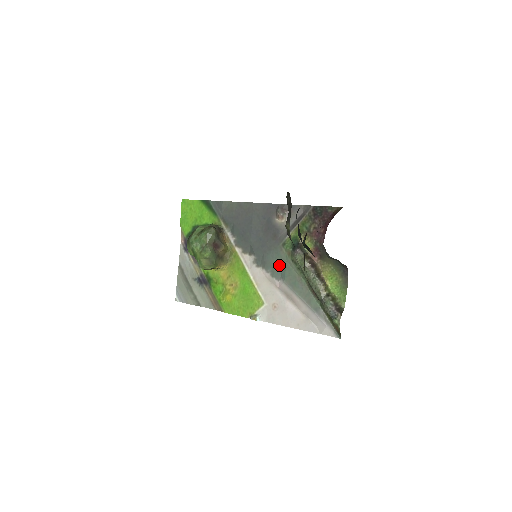
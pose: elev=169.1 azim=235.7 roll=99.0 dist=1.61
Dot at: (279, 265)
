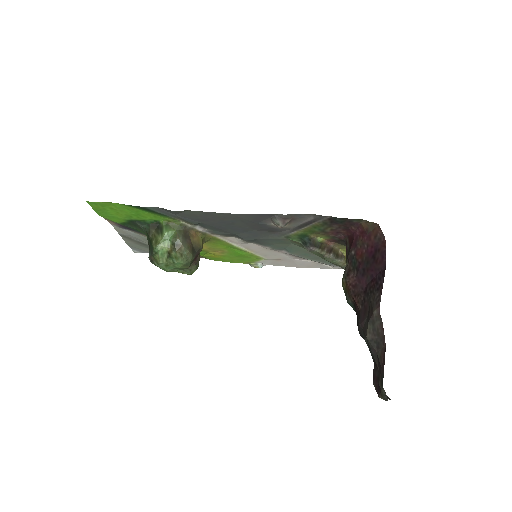
Dot at: (282, 245)
